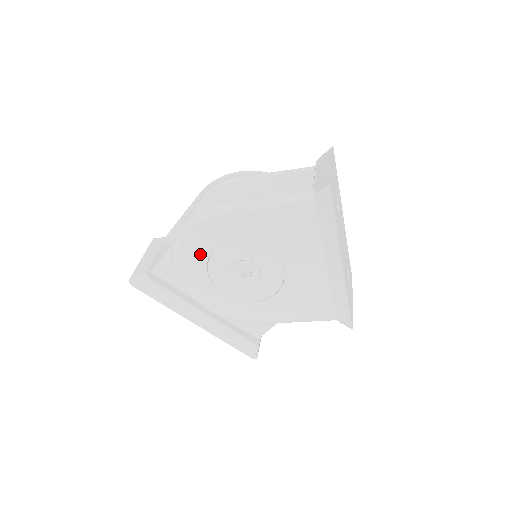
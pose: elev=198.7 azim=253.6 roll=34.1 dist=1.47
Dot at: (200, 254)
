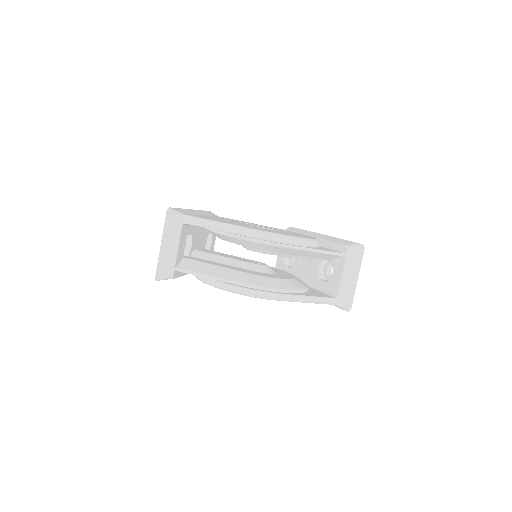
Dot at: occluded
